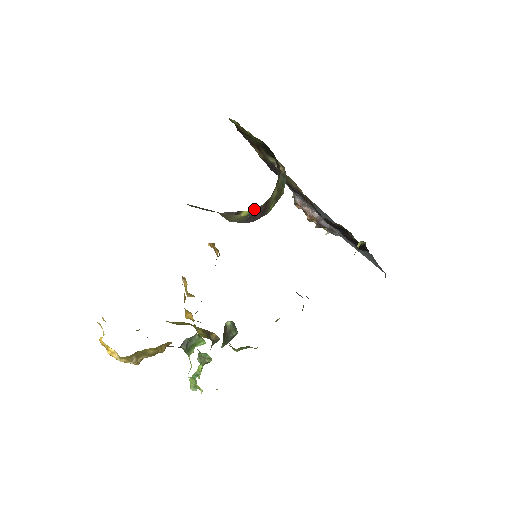
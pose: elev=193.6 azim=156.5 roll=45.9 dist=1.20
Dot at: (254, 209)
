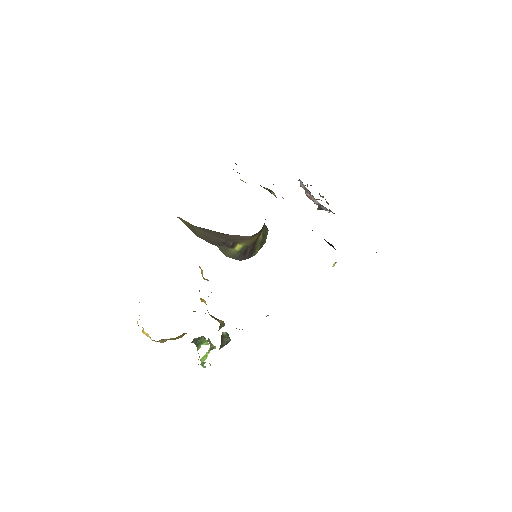
Dot at: (247, 240)
